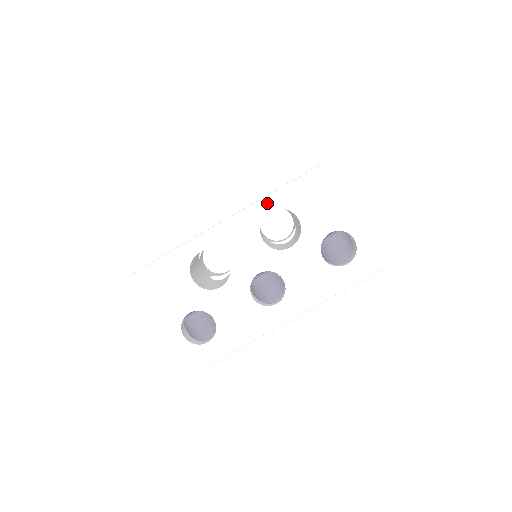
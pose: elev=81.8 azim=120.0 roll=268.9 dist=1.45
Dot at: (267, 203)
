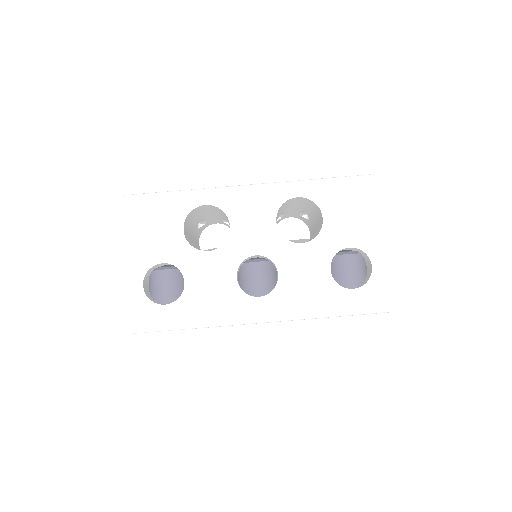
Dot at: (298, 186)
